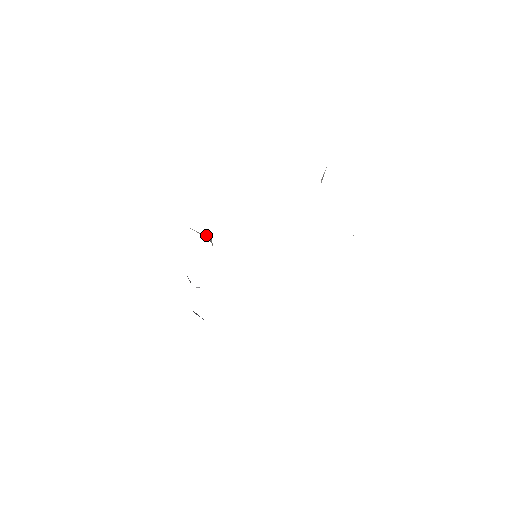
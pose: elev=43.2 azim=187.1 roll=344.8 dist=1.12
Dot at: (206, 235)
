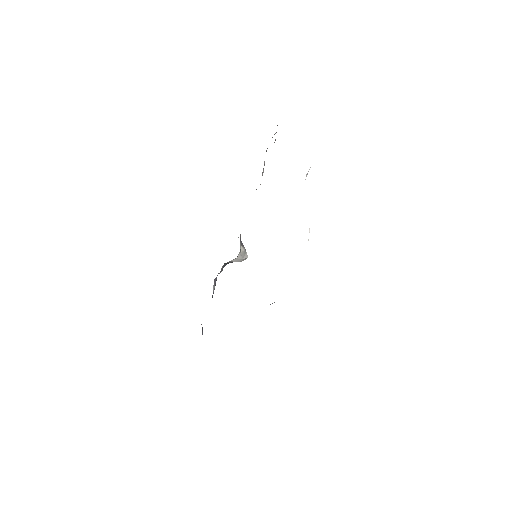
Dot at: (245, 250)
